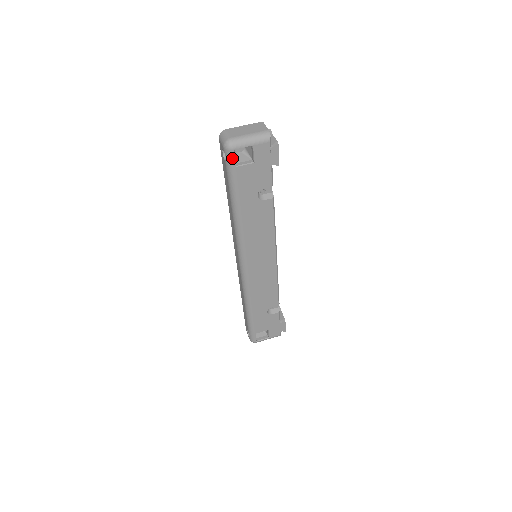
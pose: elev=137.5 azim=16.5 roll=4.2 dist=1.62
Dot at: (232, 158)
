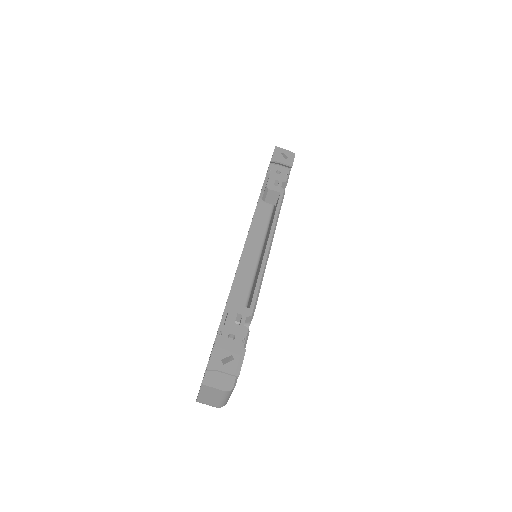
Dot at: occluded
